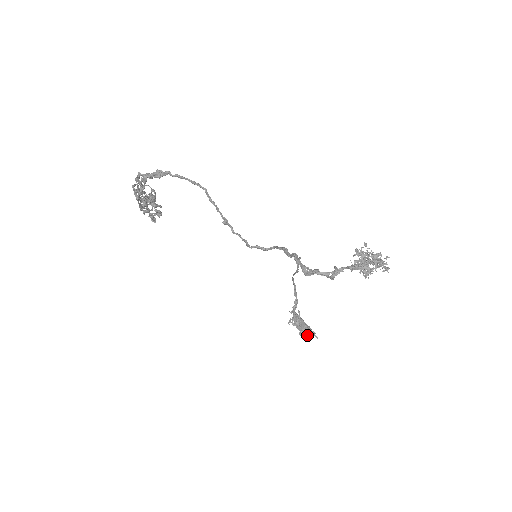
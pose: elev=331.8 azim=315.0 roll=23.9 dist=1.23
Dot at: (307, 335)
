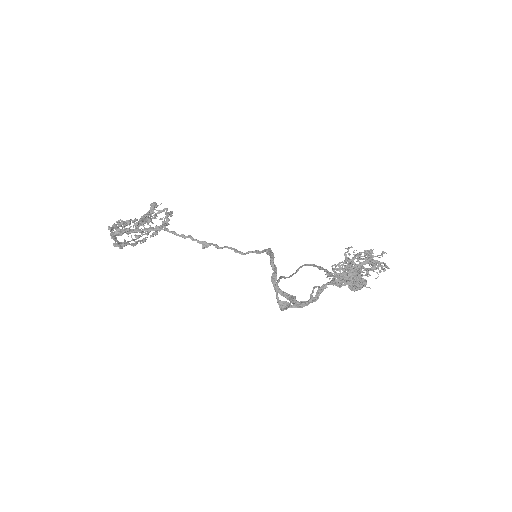
Dot at: occluded
